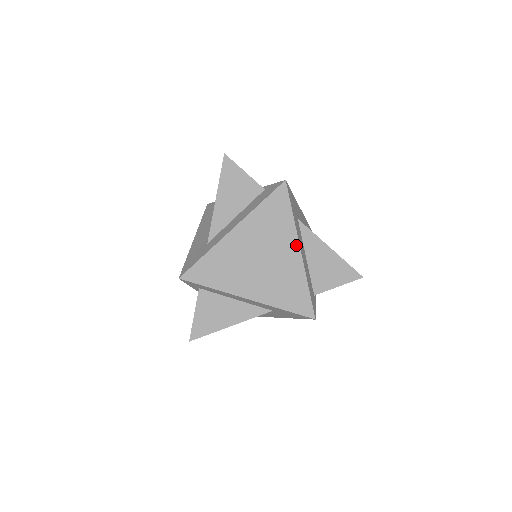
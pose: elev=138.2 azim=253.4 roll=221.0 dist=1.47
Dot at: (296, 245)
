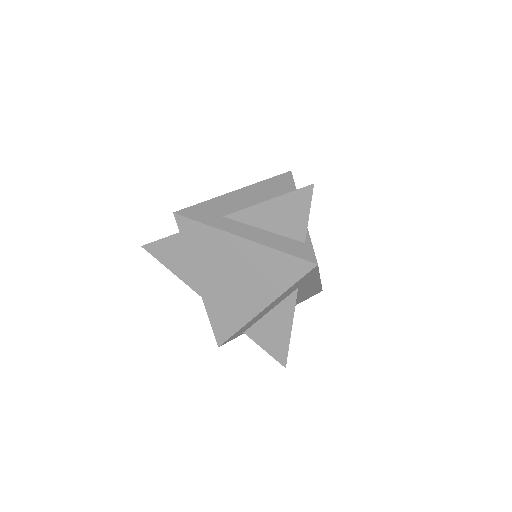
Dot at: (266, 303)
